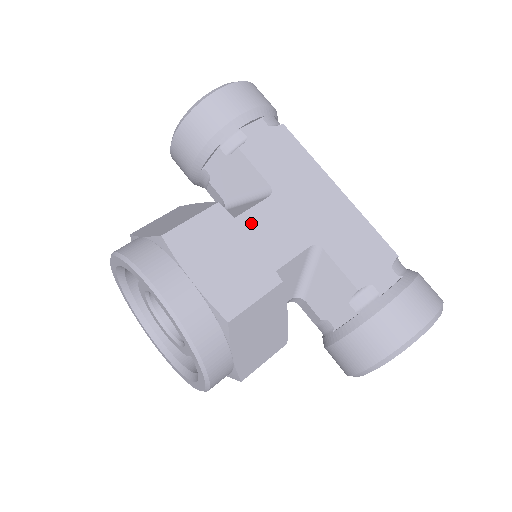
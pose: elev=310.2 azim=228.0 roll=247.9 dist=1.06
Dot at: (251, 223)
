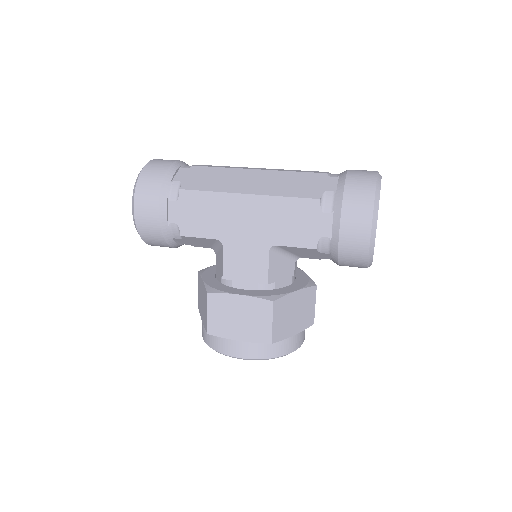
Dot at: (231, 272)
